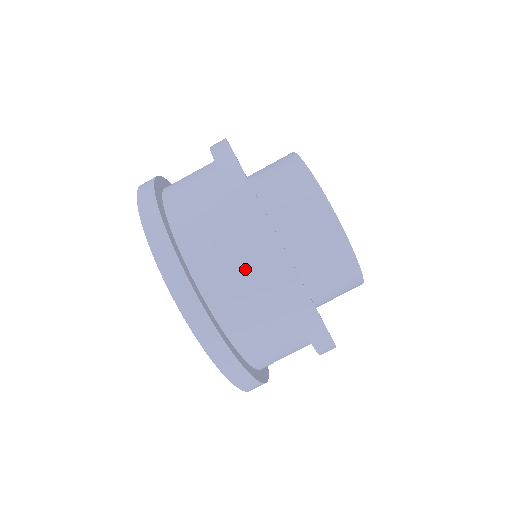
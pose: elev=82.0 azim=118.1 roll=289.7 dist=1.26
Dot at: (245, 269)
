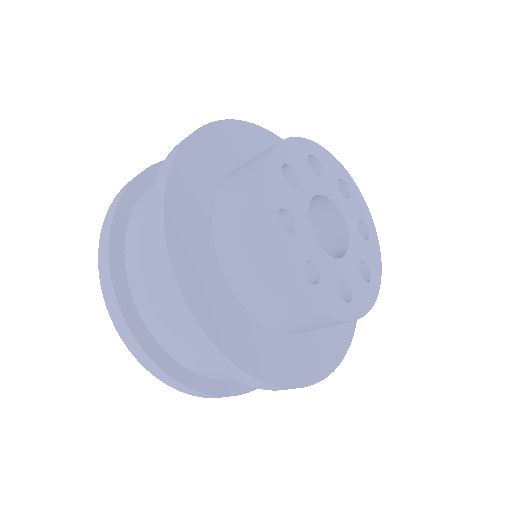
Dot at: occluded
